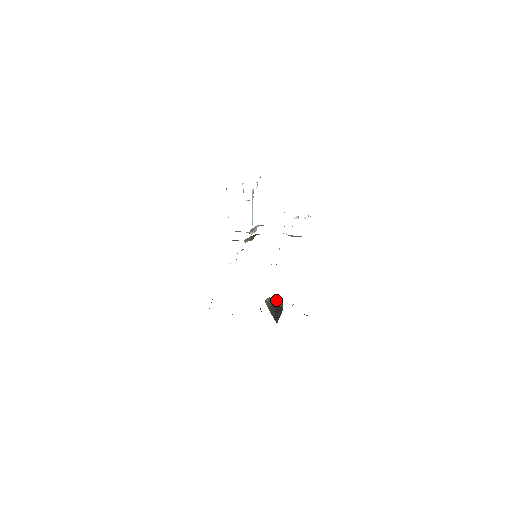
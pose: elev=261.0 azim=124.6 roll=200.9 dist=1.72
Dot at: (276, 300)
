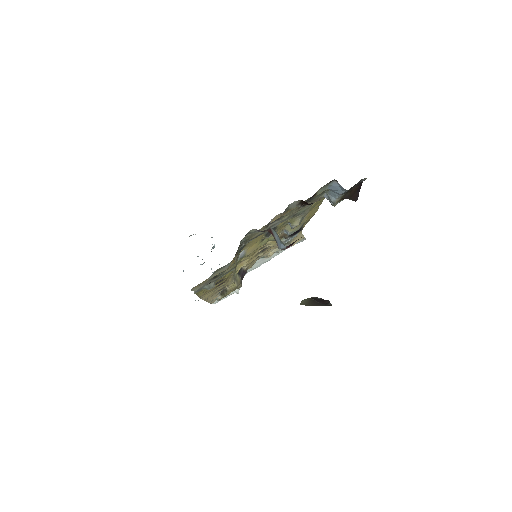
Dot at: (311, 297)
